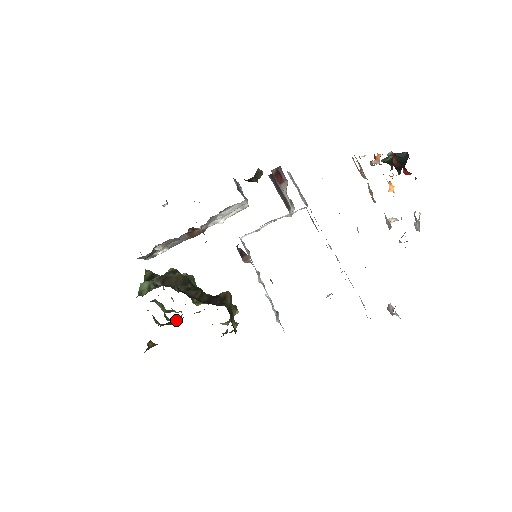
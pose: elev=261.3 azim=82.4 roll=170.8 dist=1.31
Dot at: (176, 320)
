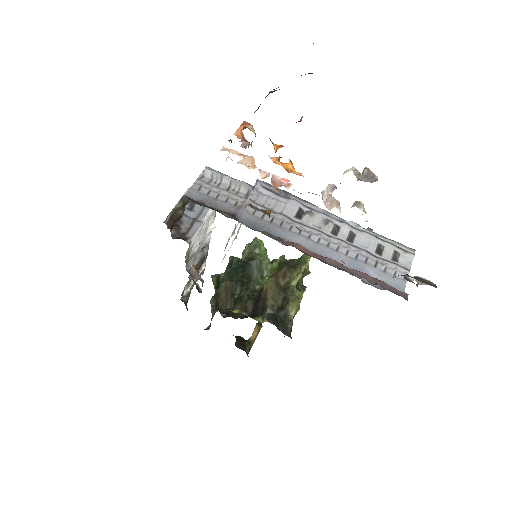
Dot at: occluded
